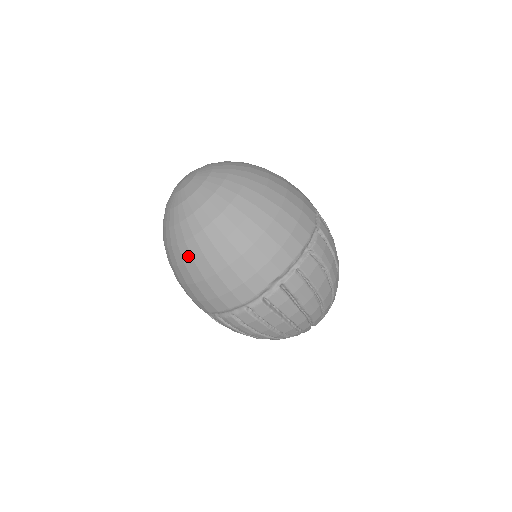
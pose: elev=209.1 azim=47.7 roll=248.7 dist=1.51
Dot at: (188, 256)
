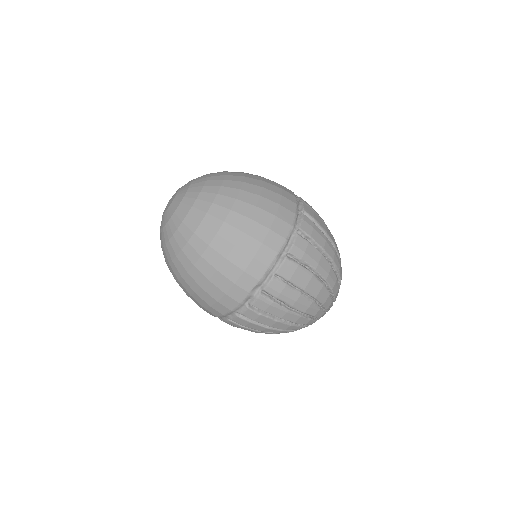
Dot at: (177, 273)
